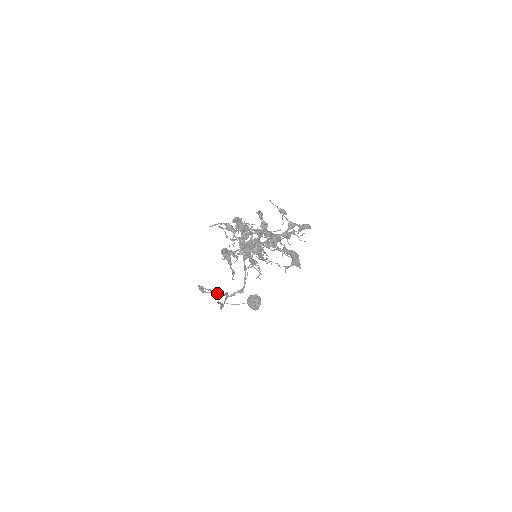
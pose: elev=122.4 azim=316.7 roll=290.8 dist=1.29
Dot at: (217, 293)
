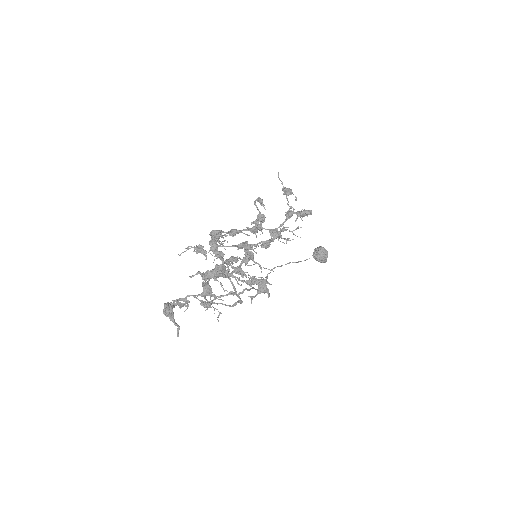
Dot at: occluded
